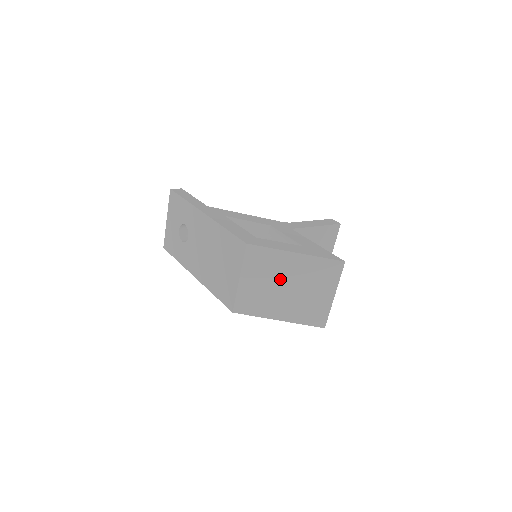
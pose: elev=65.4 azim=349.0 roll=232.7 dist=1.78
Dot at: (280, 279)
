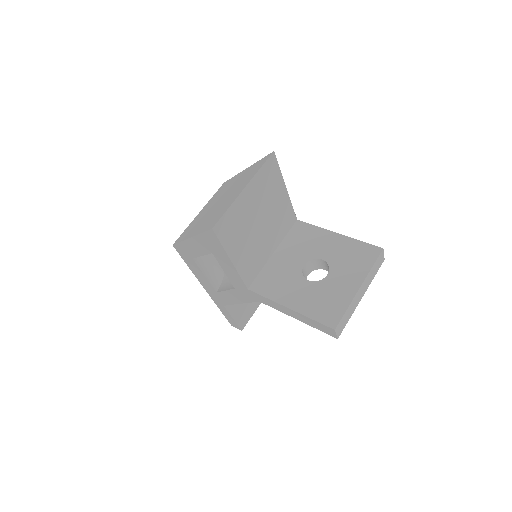
Dot at: (221, 197)
